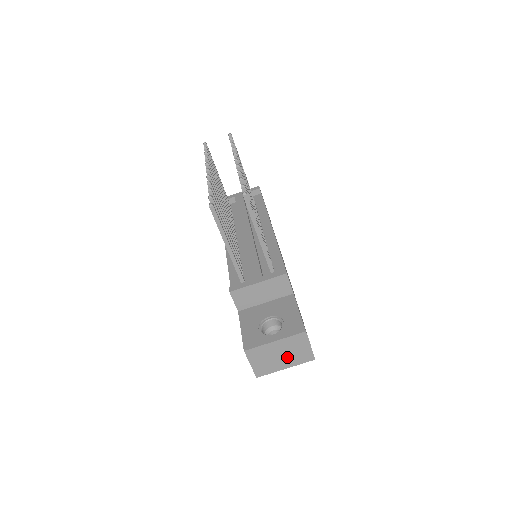
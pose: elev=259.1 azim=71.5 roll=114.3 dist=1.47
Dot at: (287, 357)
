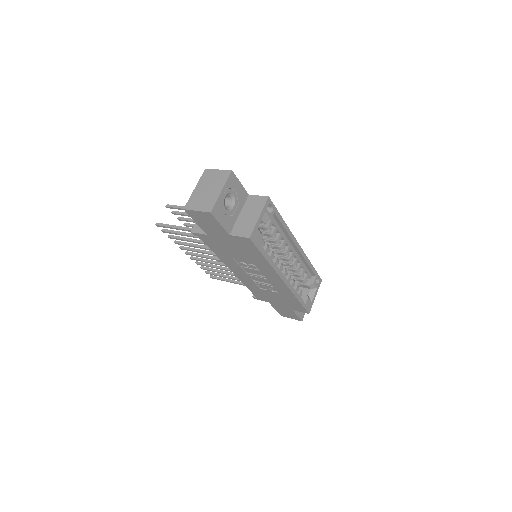
Dot at: (213, 187)
